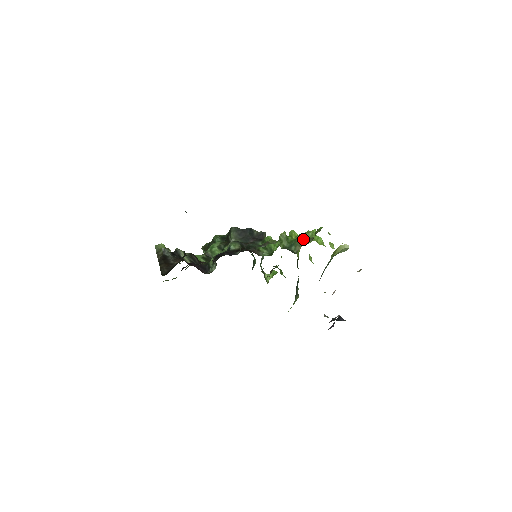
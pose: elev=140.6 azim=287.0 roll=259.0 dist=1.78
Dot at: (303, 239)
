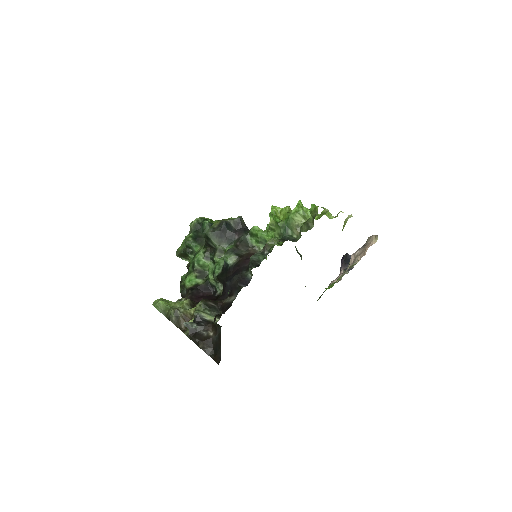
Dot at: (296, 220)
